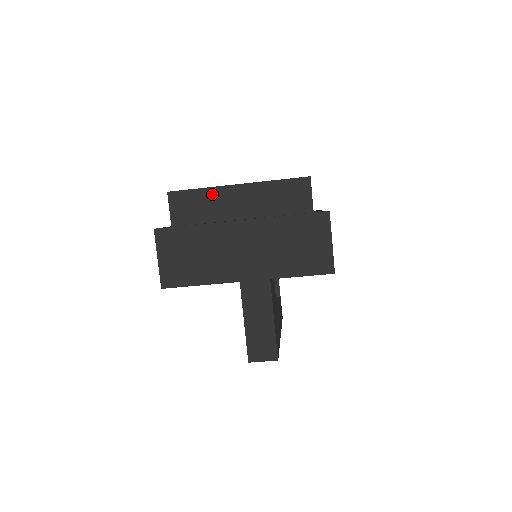
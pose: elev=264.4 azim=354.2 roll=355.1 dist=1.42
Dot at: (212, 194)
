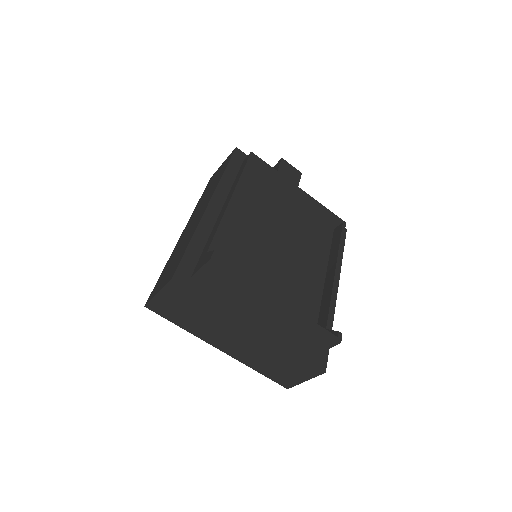
Dot at: (250, 291)
